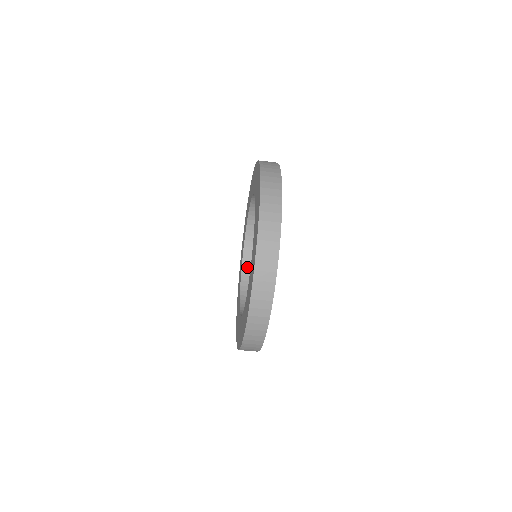
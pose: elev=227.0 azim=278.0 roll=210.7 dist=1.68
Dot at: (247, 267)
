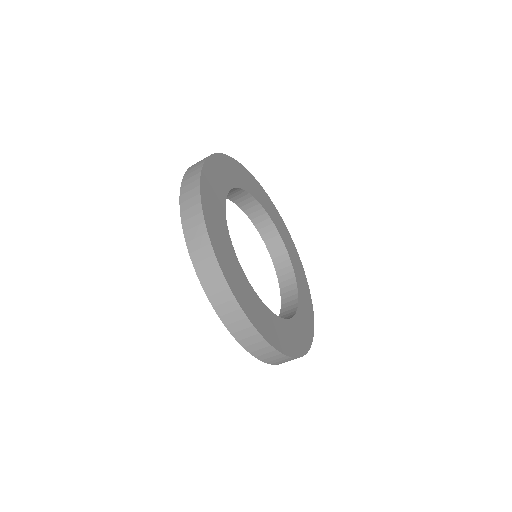
Dot at: (267, 236)
